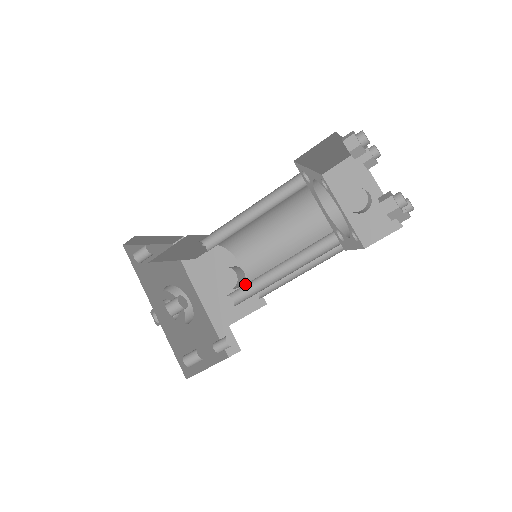
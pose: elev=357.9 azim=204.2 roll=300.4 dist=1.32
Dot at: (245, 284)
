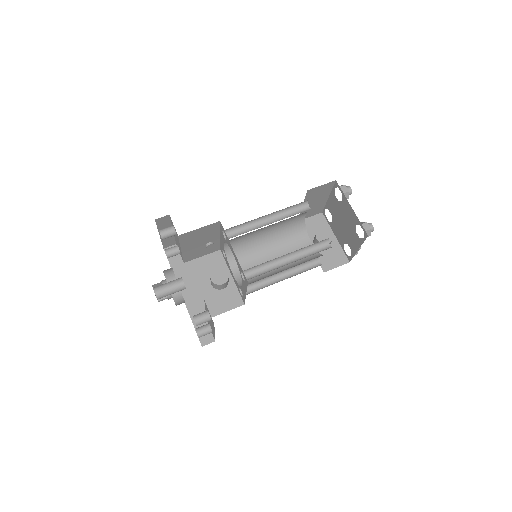
Dot at: (257, 265)
